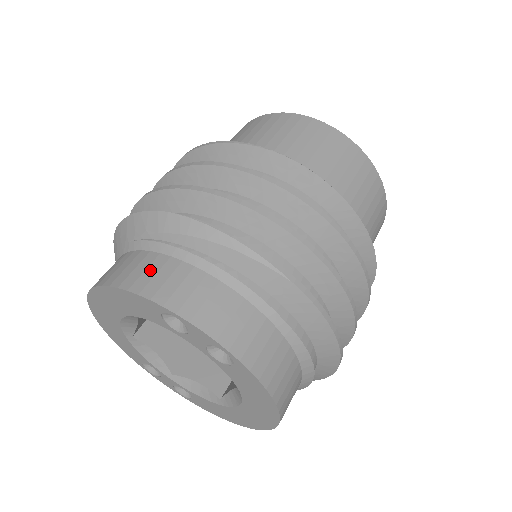
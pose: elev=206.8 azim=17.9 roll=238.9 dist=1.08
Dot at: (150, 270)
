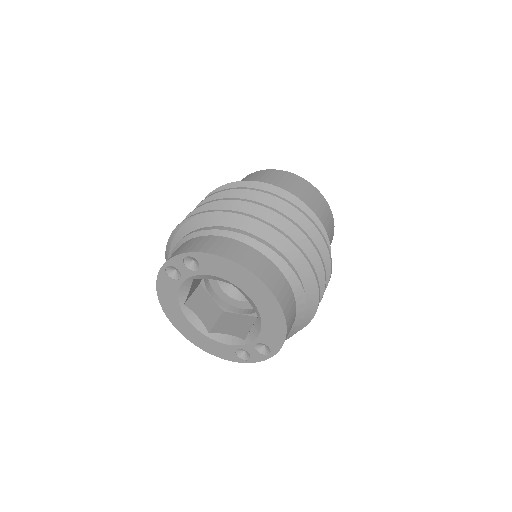
Dot at: occluded
